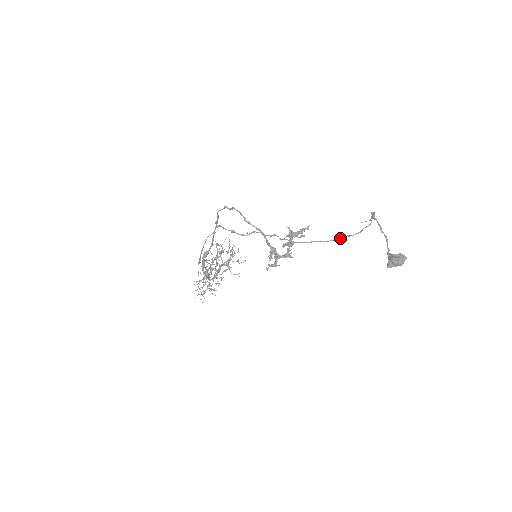
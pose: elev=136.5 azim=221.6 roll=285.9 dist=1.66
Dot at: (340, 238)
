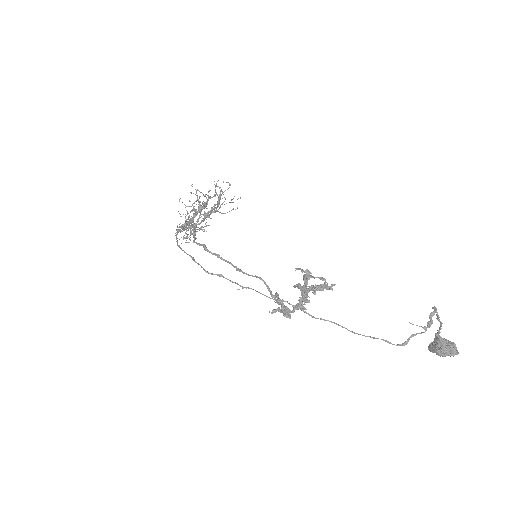
Dot at: (374, 338)
